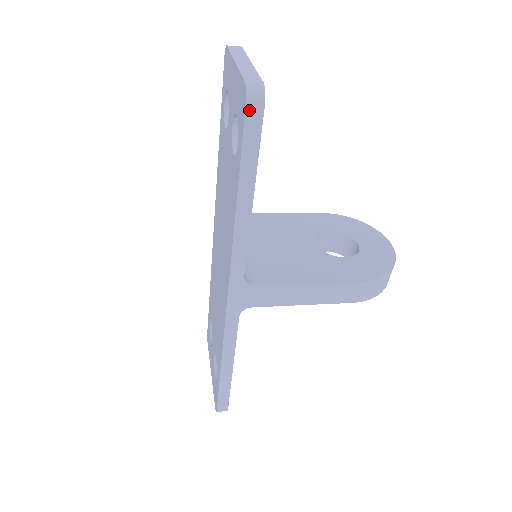
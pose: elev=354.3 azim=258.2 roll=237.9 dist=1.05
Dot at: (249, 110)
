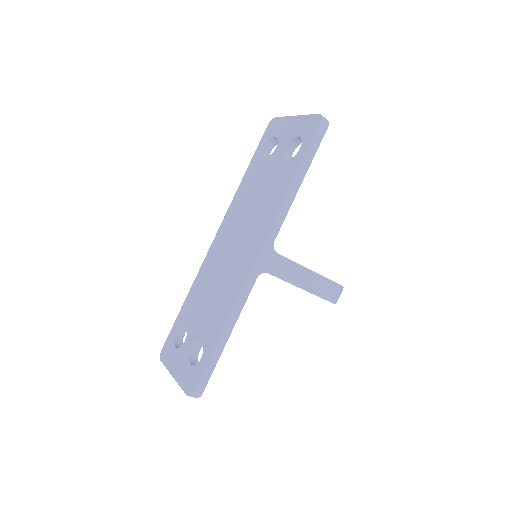
Dot at: (321, 126)
